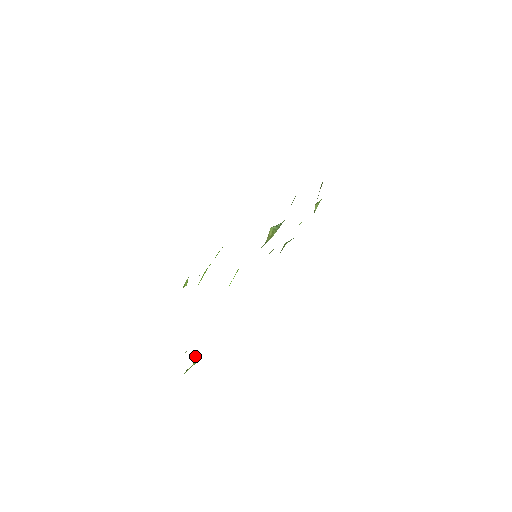
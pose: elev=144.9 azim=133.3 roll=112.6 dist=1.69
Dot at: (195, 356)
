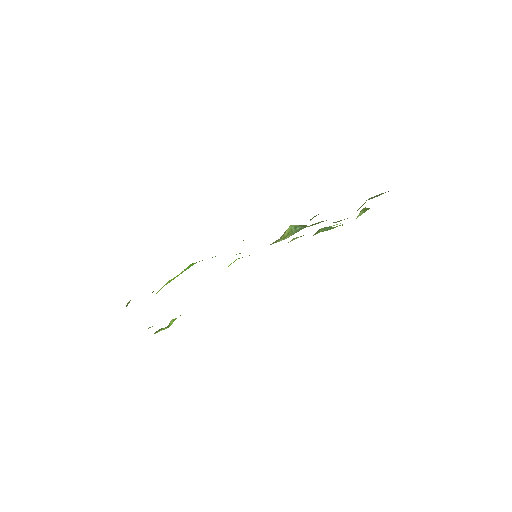
Dot at: (173, 319)
